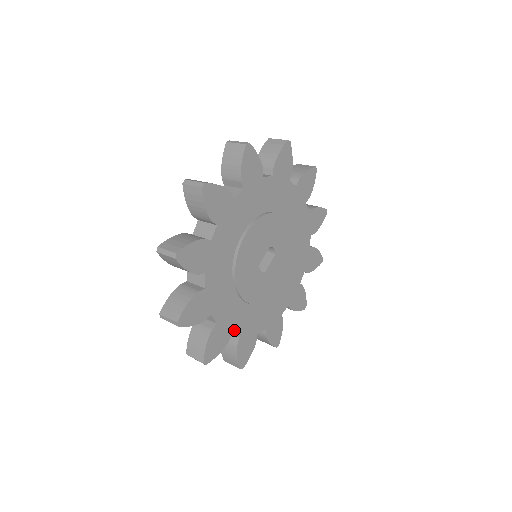
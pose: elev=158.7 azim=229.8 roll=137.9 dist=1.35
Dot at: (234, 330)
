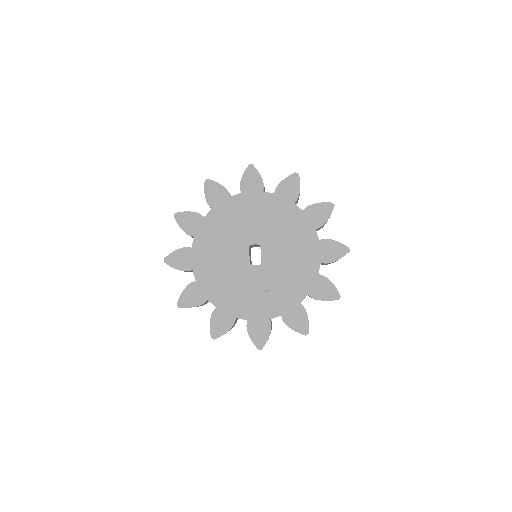
Dot at: (270, 315)
